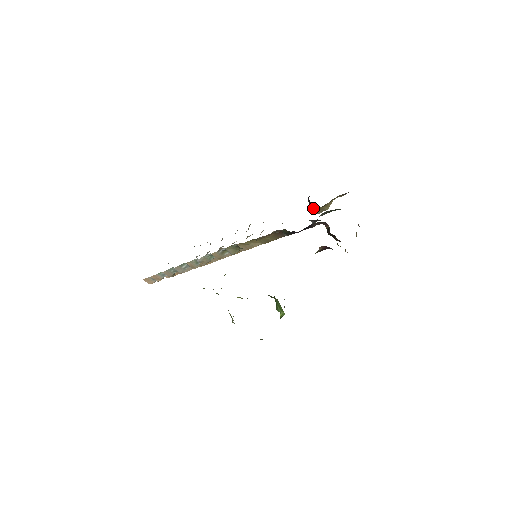
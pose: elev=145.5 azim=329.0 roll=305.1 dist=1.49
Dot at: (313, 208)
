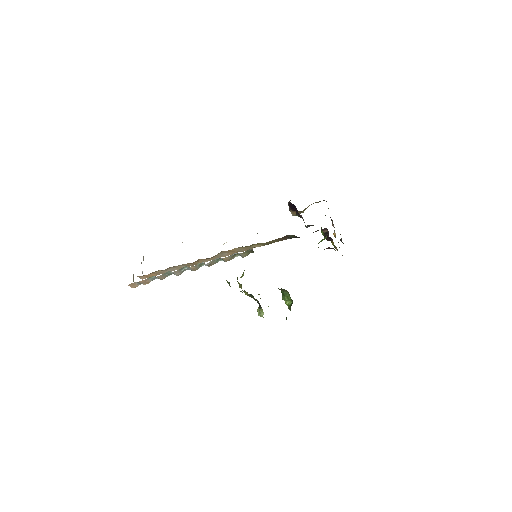
Dot at: (293, 212)
